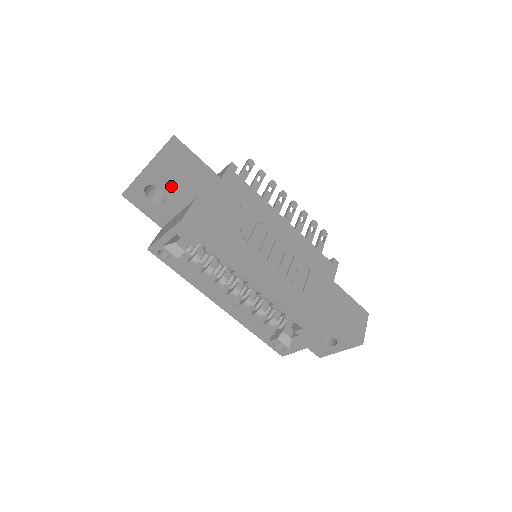
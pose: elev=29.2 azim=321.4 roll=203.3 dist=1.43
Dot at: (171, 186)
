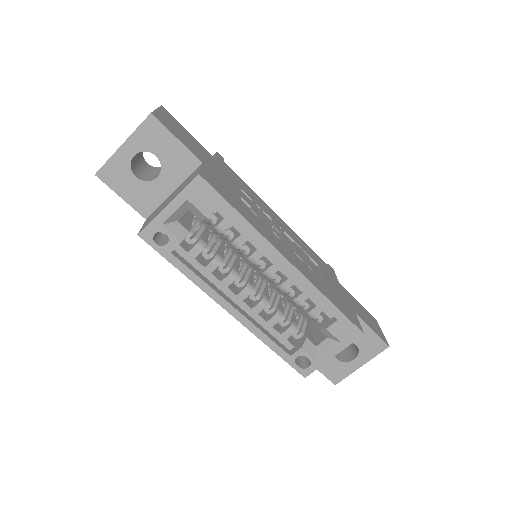
Dot at: (171, 150)
